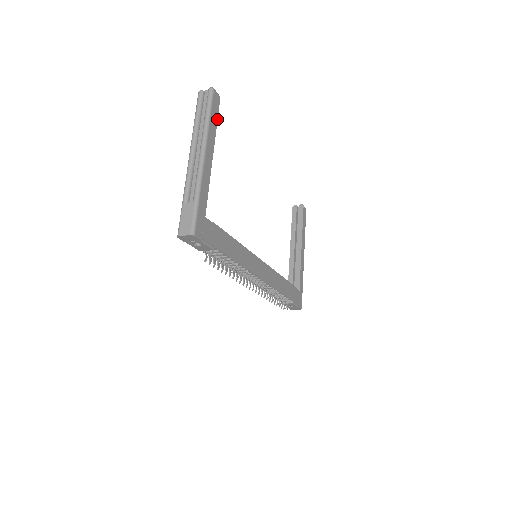
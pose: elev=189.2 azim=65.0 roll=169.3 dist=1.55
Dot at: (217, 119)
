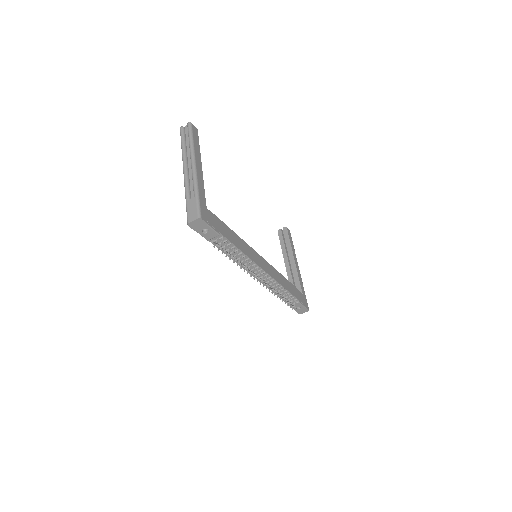
Dot at: occluded
